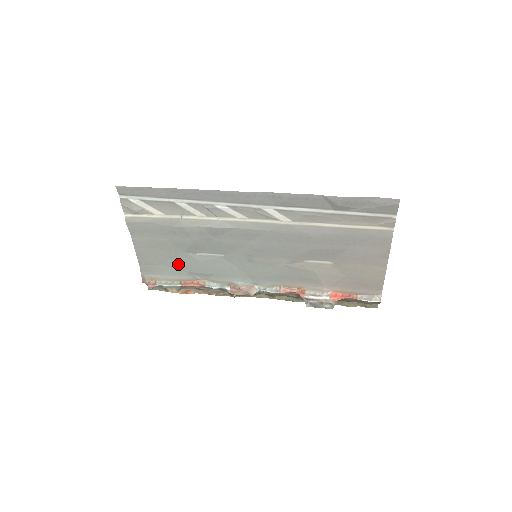
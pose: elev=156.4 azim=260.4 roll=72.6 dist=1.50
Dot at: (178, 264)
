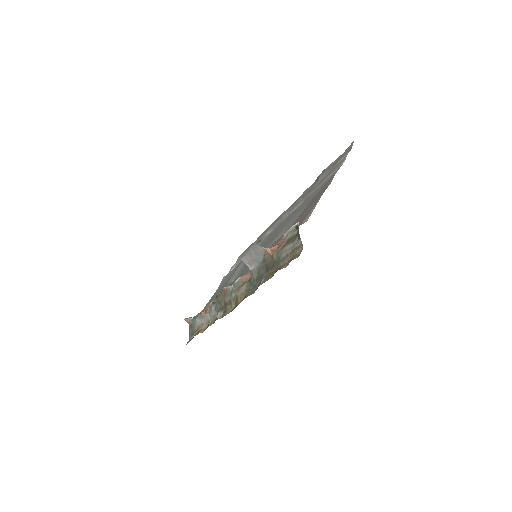
Dot at: occluded
